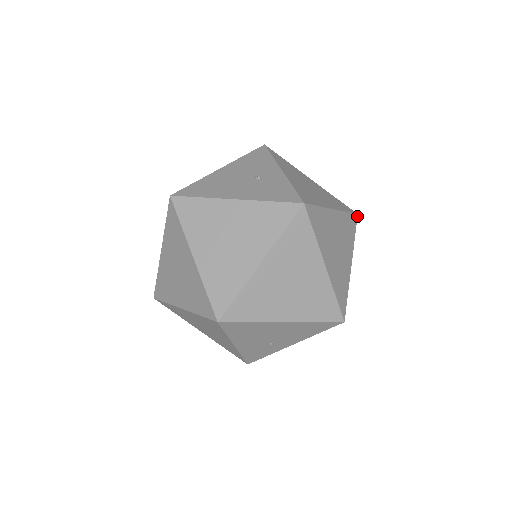
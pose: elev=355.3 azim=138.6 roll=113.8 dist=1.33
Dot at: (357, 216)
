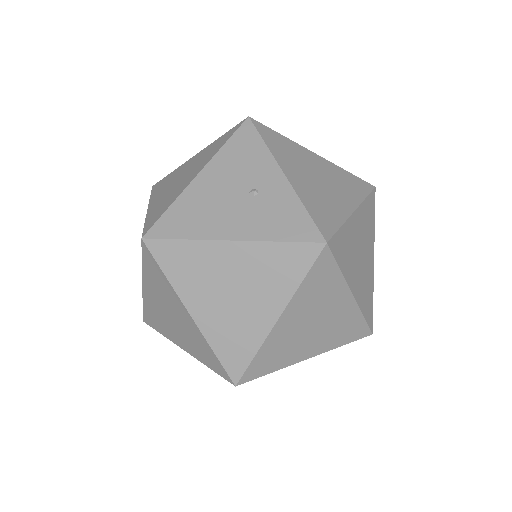
Dot at: (375, 190)
